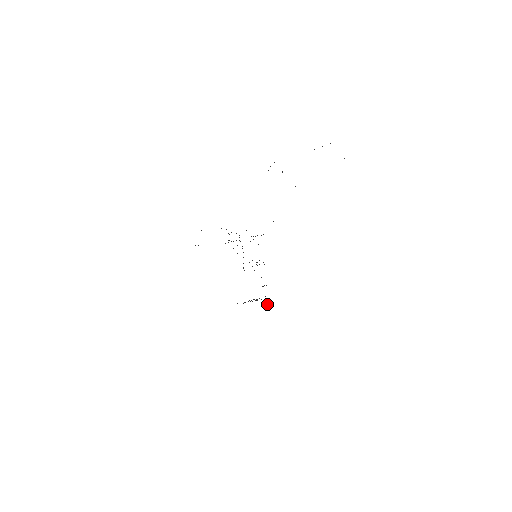
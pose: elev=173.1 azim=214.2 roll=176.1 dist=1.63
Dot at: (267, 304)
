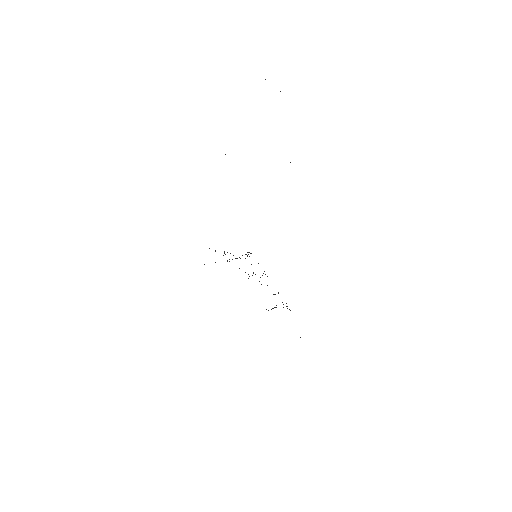
Dot at: (289, 309)
